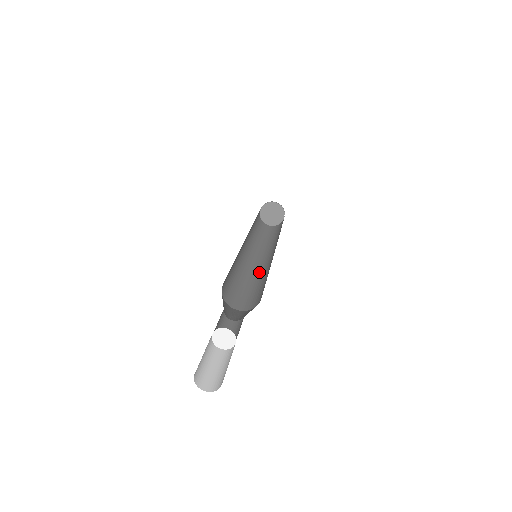
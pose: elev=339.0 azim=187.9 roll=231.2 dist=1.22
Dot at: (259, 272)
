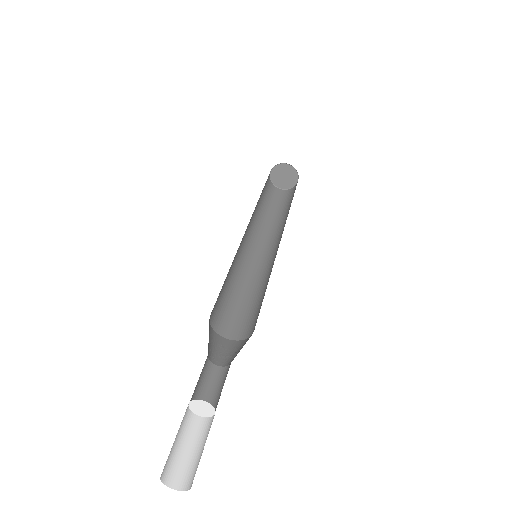
Dot at: (247, 270)
